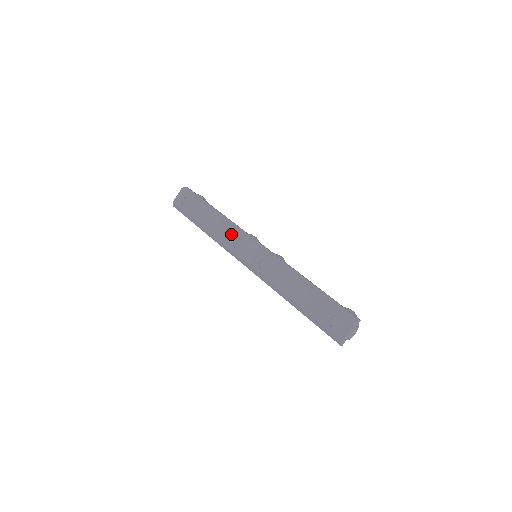
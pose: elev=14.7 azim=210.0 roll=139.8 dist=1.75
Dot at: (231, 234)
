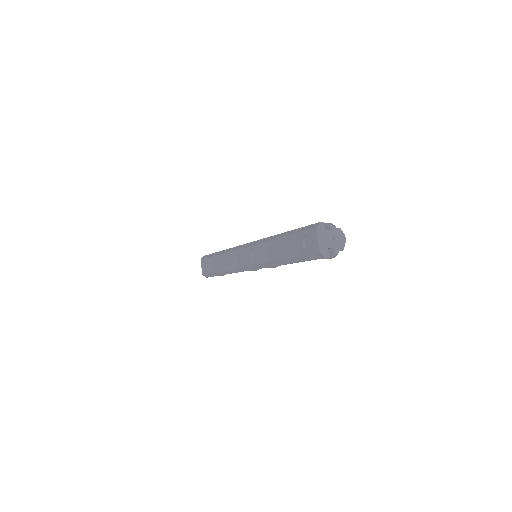
Dot at: (231, 257)
